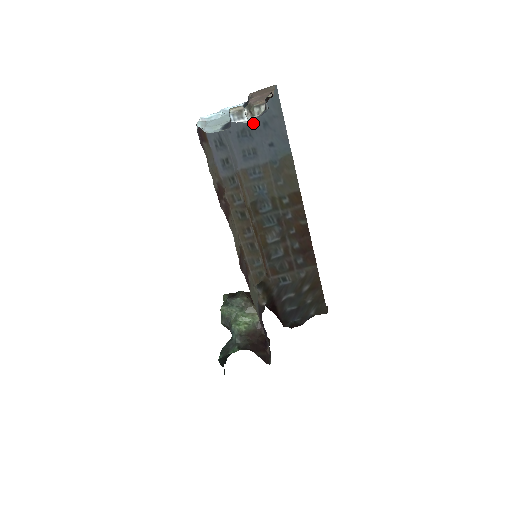
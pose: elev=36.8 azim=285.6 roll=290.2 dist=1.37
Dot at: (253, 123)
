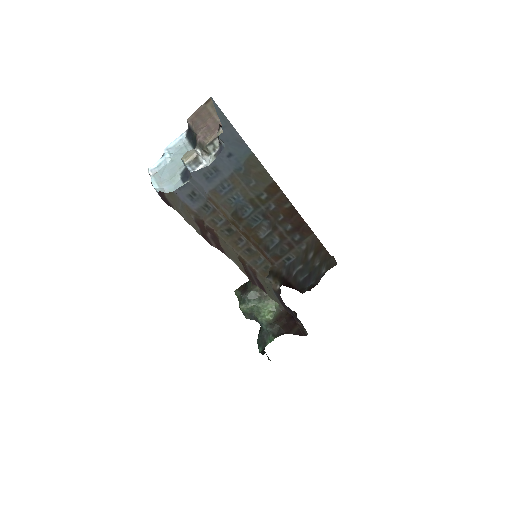
Dot at: occluded
